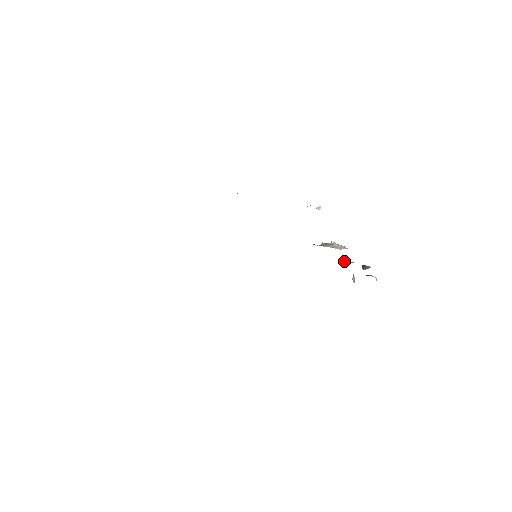
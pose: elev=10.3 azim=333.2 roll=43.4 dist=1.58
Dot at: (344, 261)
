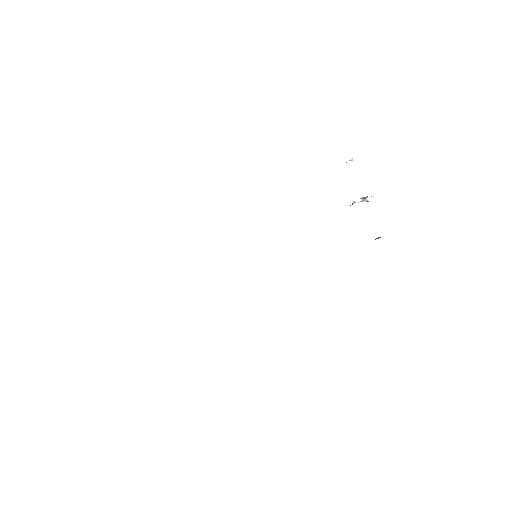
Dot at: occluded
